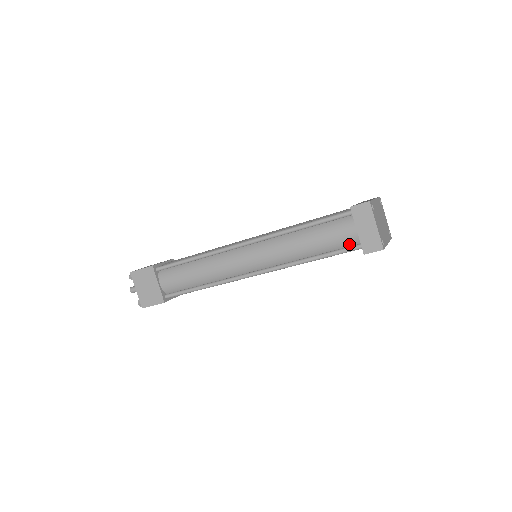
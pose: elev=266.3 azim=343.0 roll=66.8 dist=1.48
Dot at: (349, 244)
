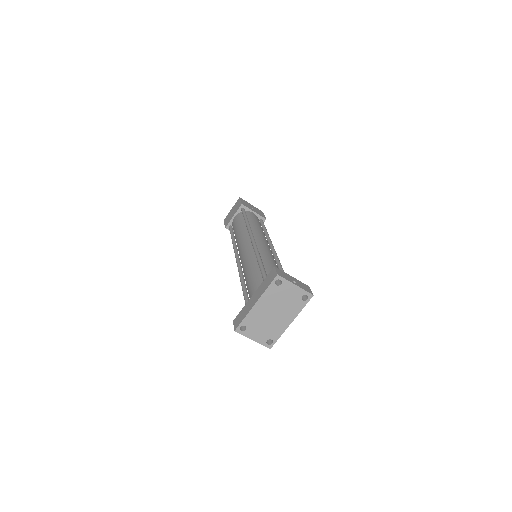
Dot at: occluded
